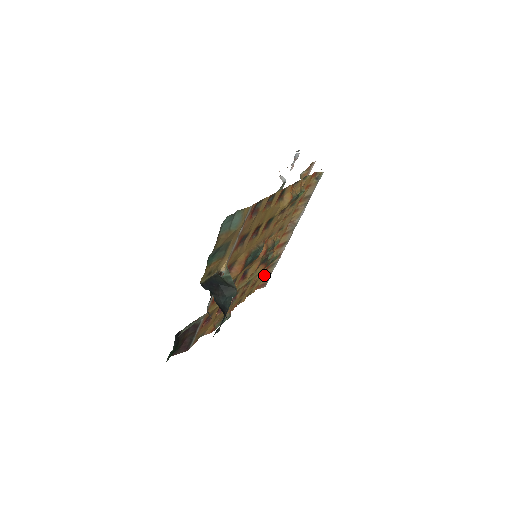
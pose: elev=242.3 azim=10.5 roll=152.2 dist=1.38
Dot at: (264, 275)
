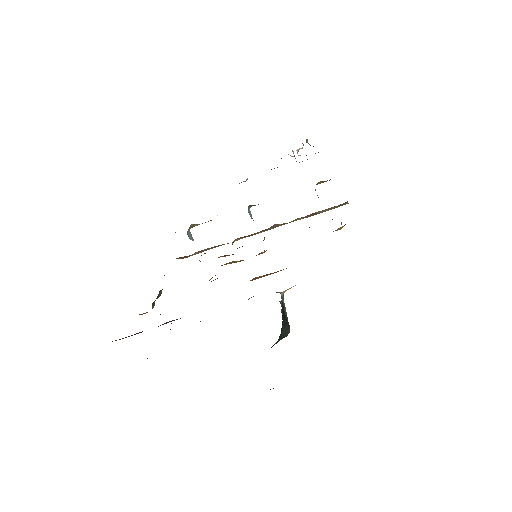
Dot at: (198, 251)
